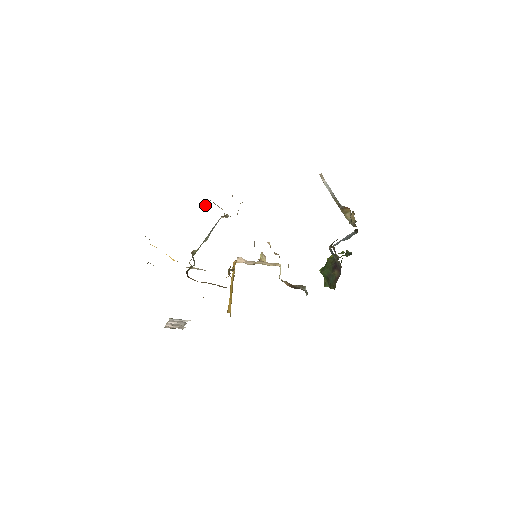
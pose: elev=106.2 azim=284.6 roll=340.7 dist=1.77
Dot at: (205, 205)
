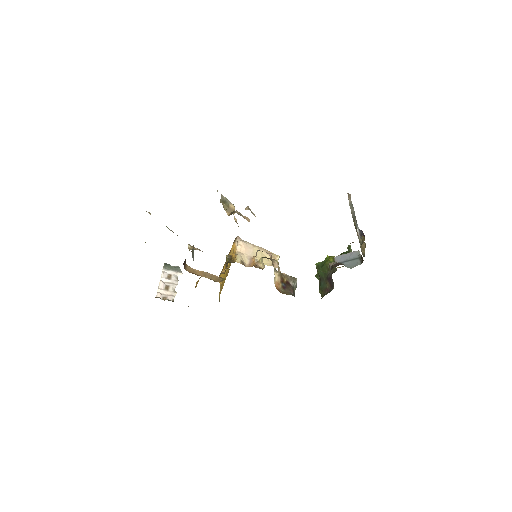
Dot at: occluded
